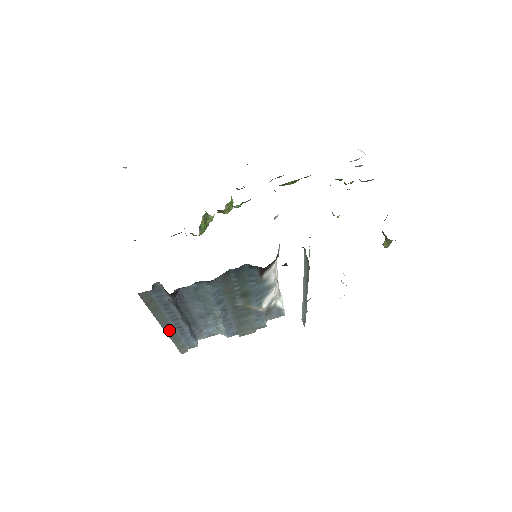
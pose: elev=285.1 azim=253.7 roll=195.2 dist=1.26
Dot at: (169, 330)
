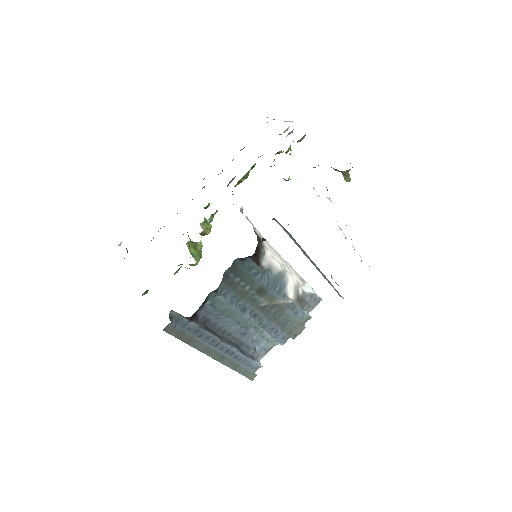
Dot at: (220, 358)
